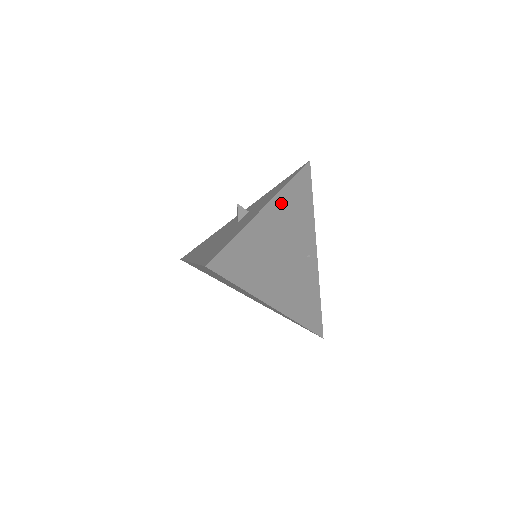
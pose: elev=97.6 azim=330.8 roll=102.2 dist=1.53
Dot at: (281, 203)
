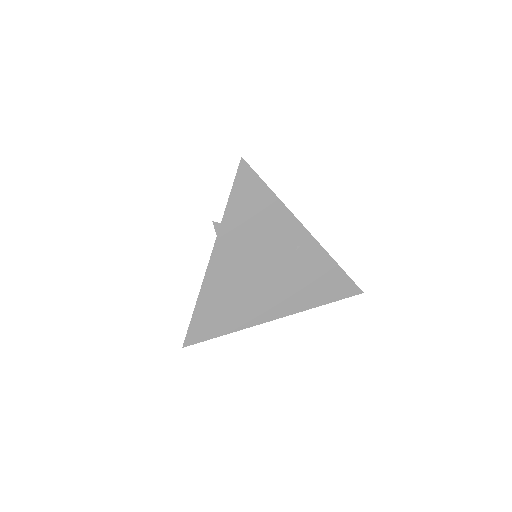
Dot at: (228, 239)
